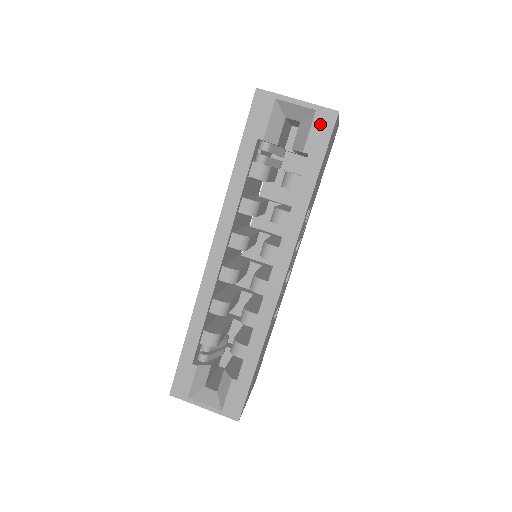
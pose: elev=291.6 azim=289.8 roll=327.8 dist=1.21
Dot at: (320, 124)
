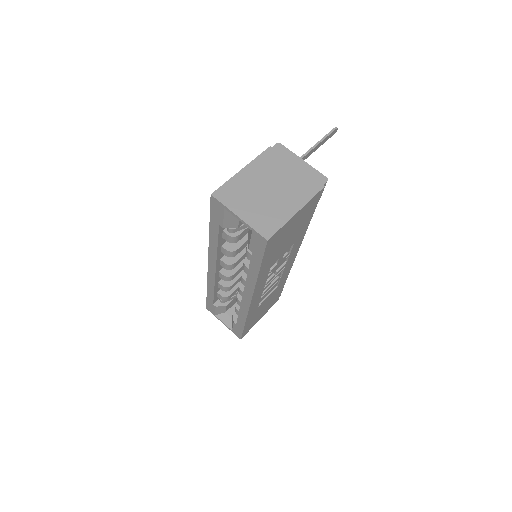
Dot at: (256, 240)
